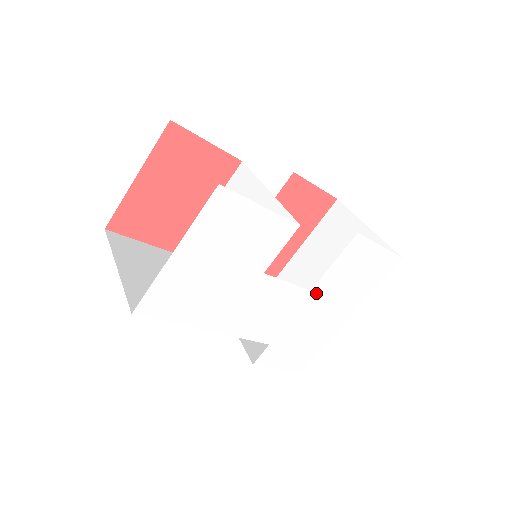
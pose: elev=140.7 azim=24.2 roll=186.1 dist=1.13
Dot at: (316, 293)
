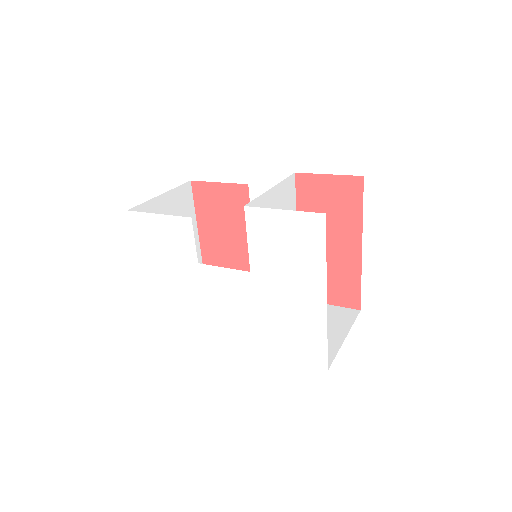
Dot at: (259, 274)
